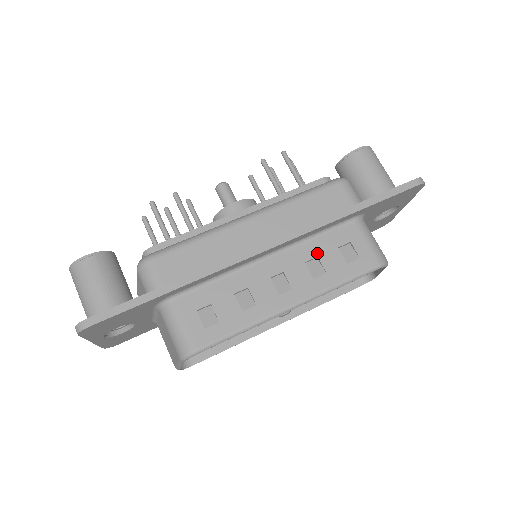
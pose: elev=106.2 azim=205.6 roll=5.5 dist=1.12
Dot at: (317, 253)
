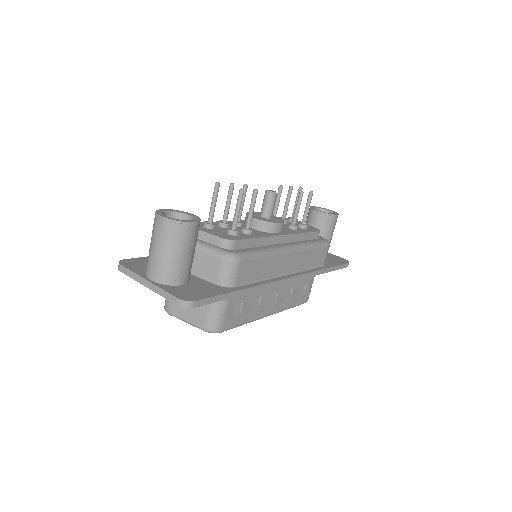
Dot at: (295, 286)
